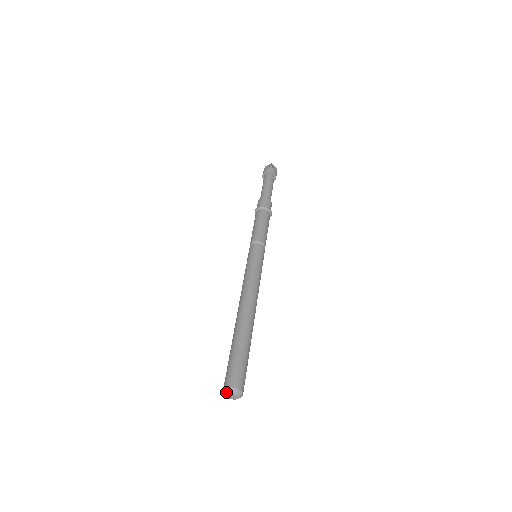
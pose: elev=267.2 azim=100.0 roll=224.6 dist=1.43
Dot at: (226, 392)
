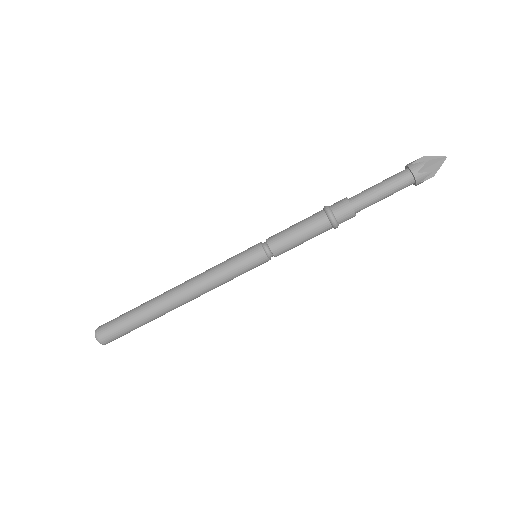
Dot at: (95, 336)
